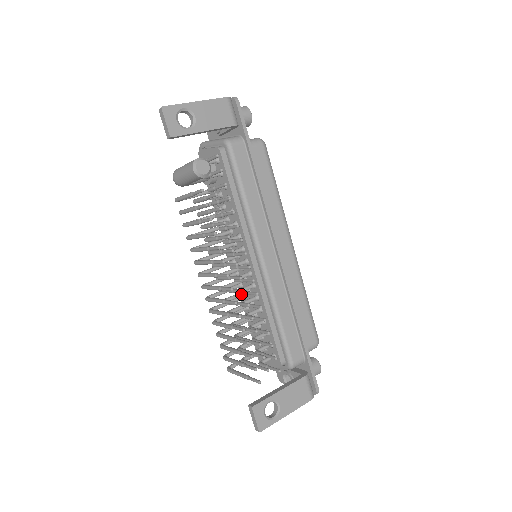
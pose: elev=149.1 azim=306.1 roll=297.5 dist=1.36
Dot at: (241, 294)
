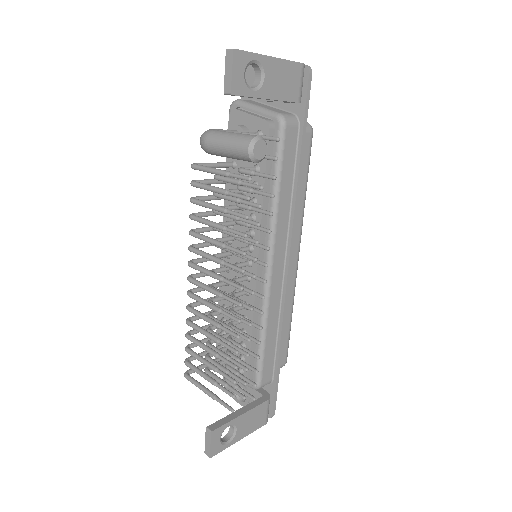
Dot at: occluded
